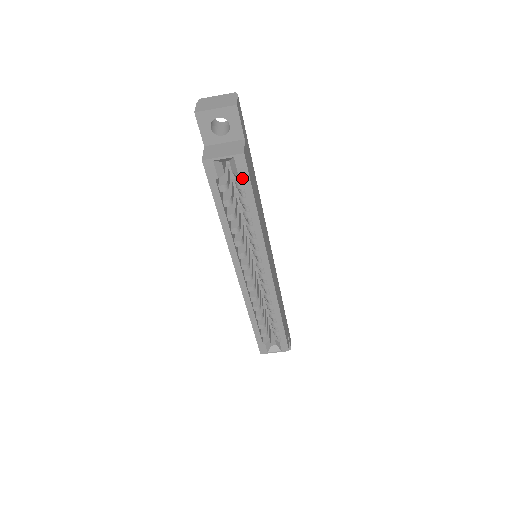
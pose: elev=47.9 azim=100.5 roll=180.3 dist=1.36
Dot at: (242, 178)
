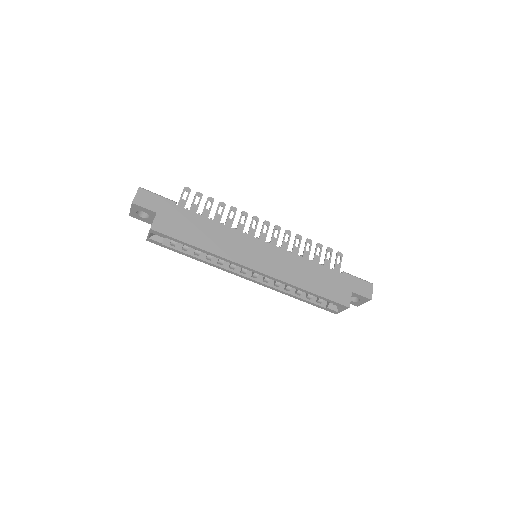
Dot at: occluded
